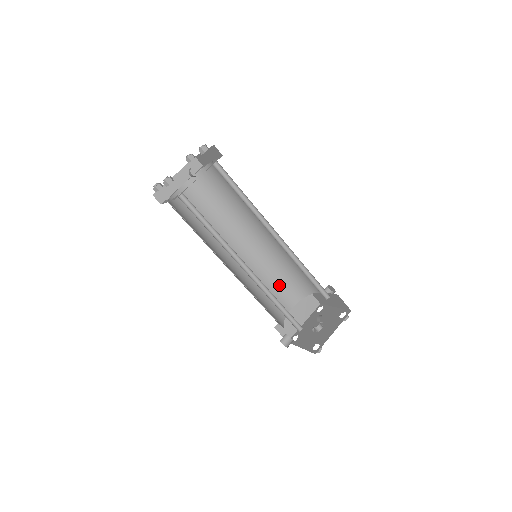
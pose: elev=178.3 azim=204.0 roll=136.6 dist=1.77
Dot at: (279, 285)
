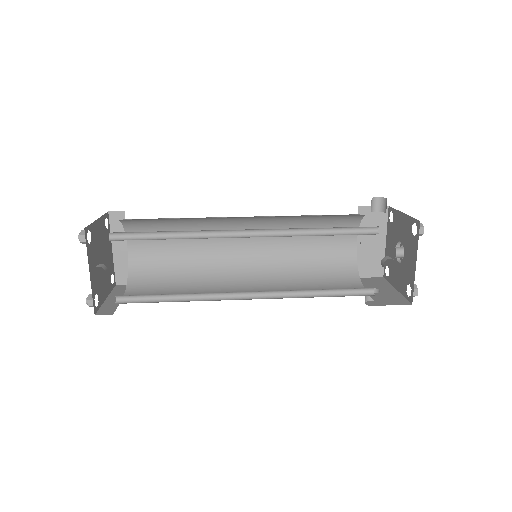
Dot at: (319, 237)
